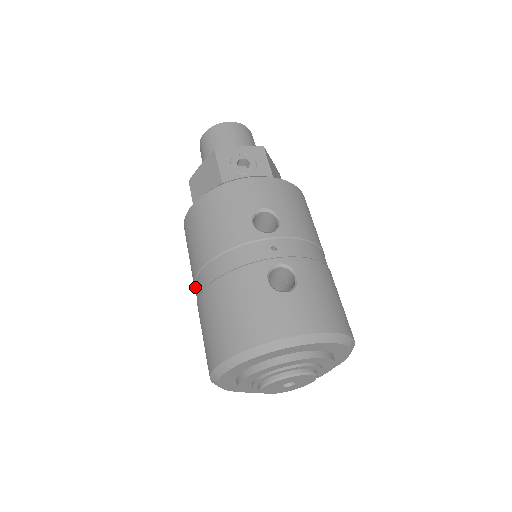
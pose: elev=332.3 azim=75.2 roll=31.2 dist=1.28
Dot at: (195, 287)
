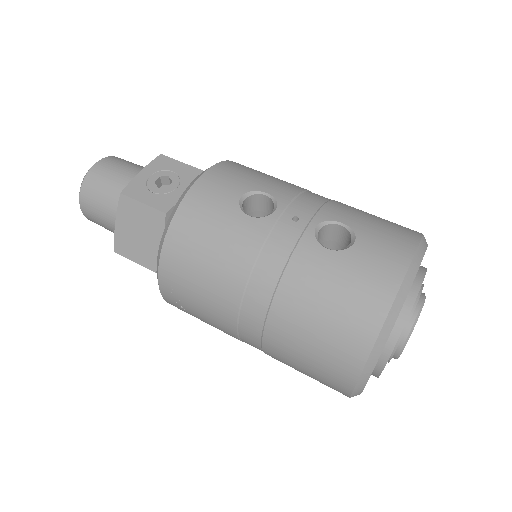
Dot at: (242, 333)
